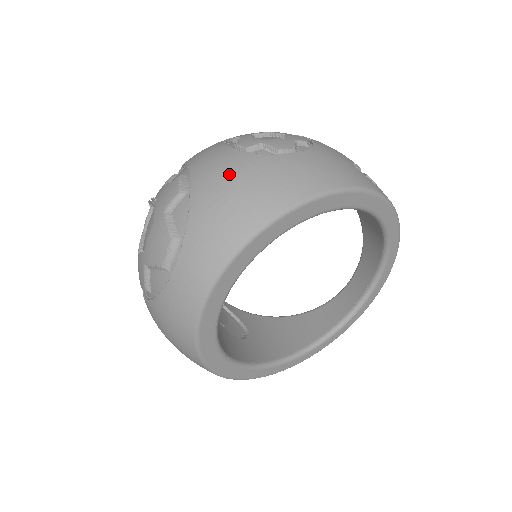
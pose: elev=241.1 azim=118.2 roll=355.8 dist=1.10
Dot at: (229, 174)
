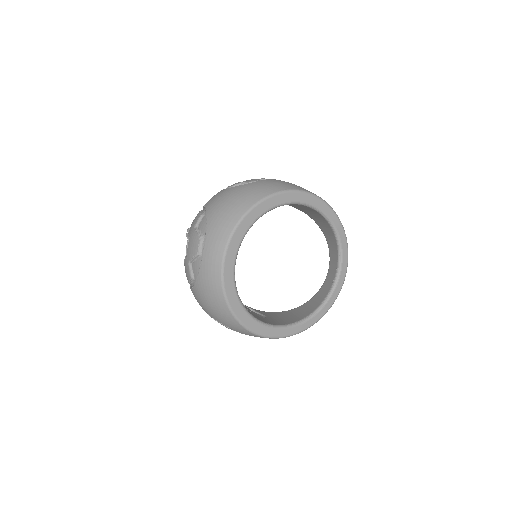
Dot at: (224, 197)
